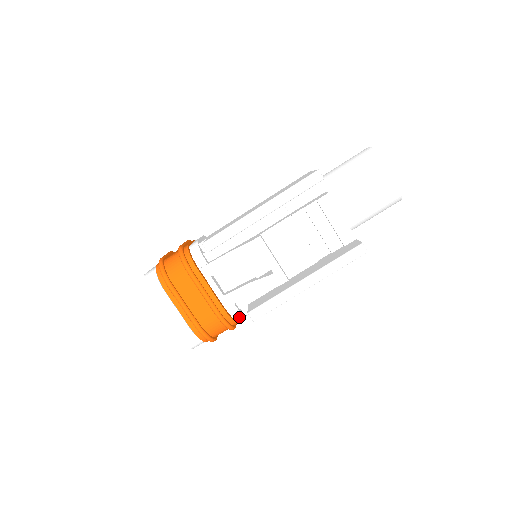
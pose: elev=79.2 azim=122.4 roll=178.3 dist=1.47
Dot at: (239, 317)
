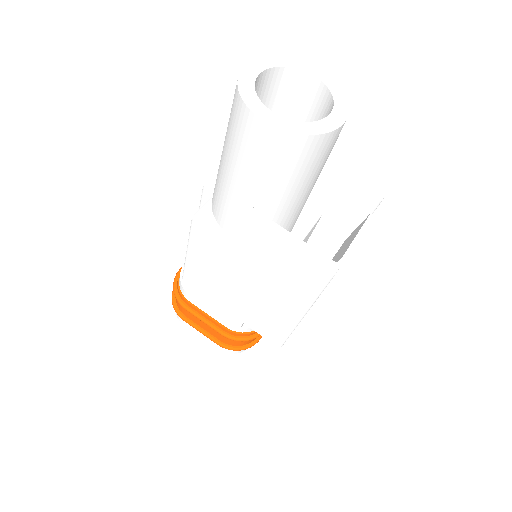
Dot at: occluded
